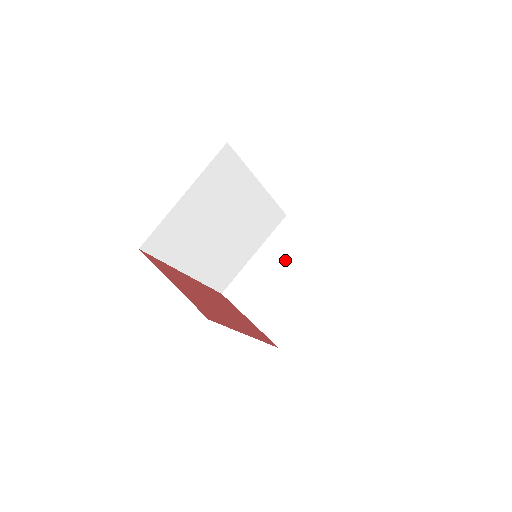
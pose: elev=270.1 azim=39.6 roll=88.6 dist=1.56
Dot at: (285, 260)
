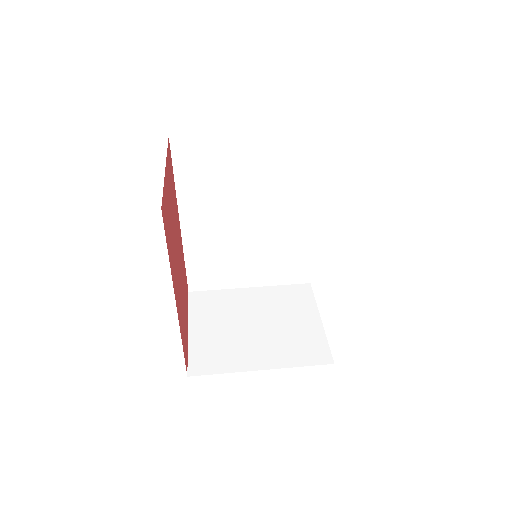
Dot at: (273, 313)
